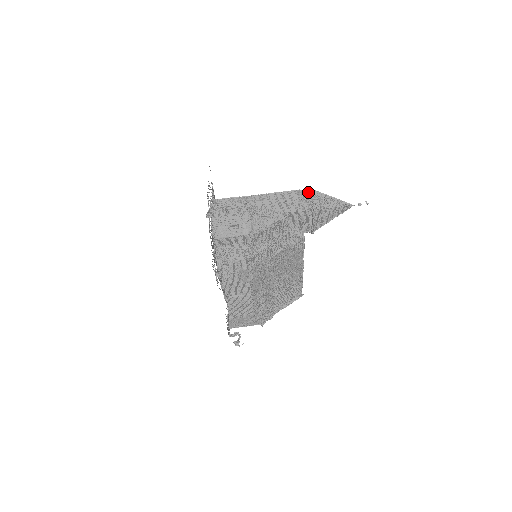
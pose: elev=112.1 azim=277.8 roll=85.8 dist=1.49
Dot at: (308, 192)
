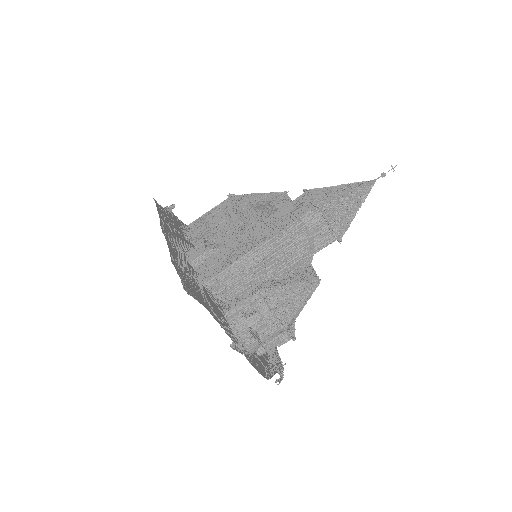
Dot at: (321, 214)
